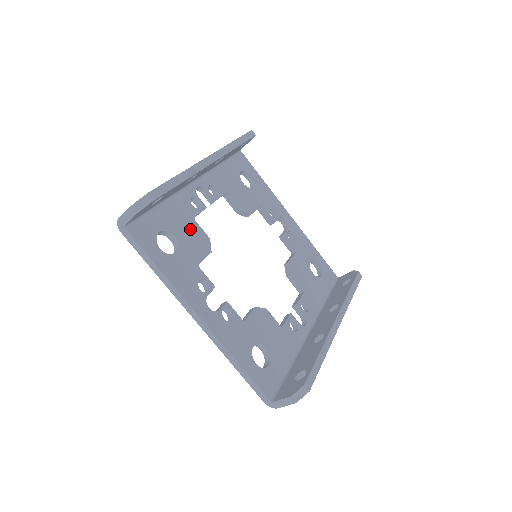
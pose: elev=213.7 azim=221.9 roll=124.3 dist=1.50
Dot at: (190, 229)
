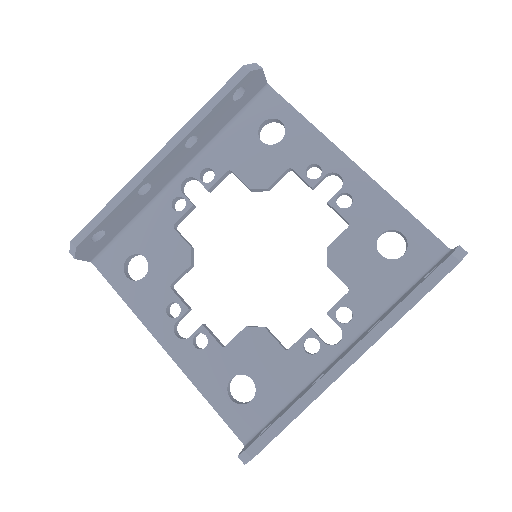
Dot at: (166, 242)
